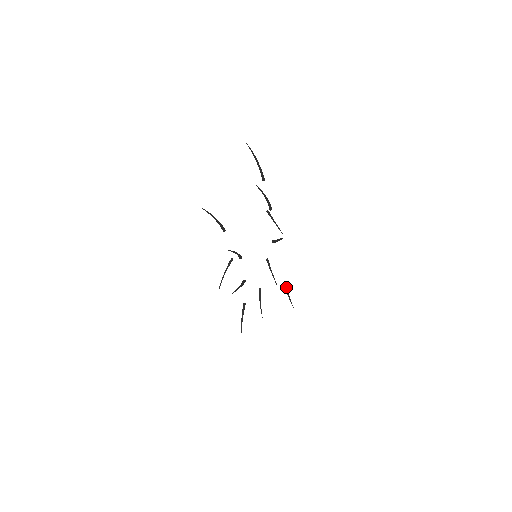
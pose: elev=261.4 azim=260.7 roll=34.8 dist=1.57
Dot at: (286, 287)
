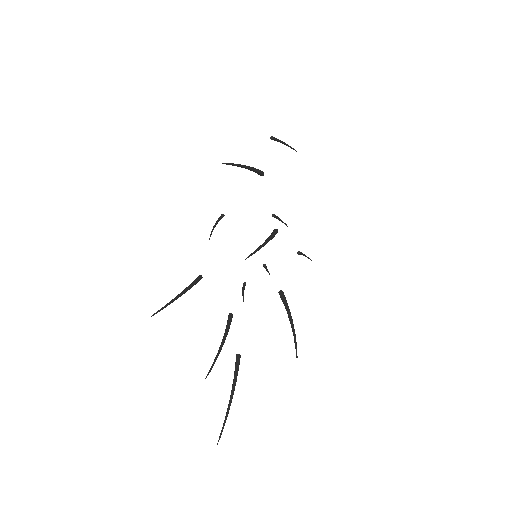
Dot at: (301, 254)
